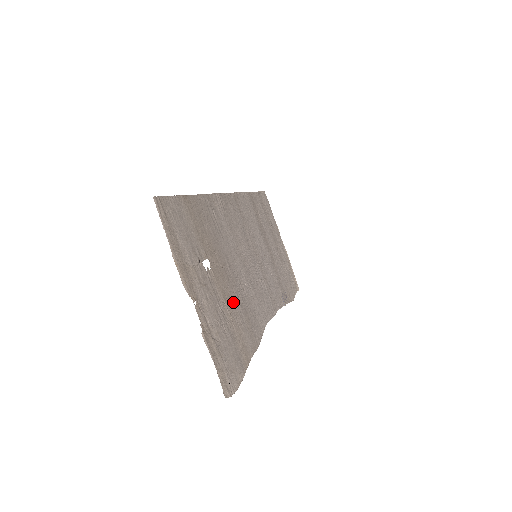
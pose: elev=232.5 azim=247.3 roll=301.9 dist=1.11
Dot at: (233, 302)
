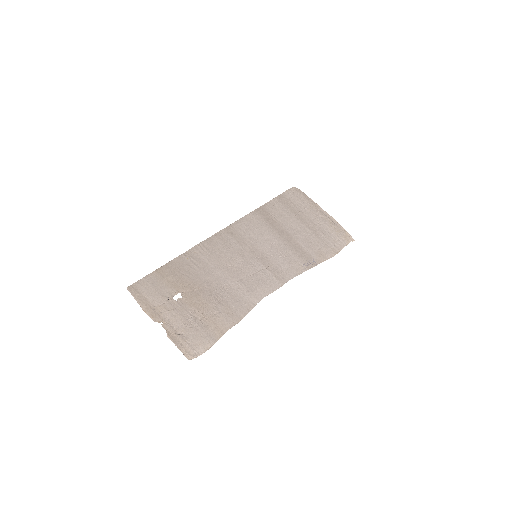
Dot at: (208, 305)
